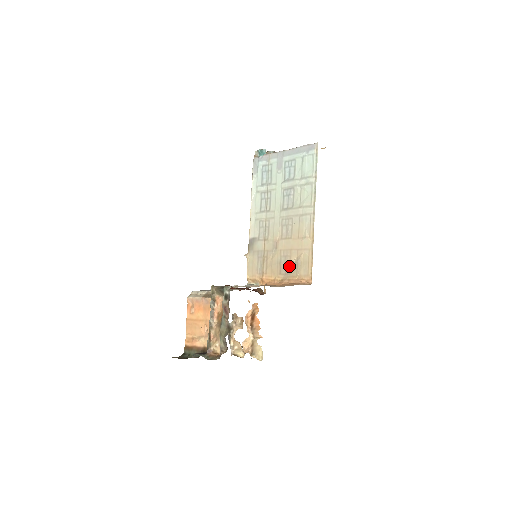
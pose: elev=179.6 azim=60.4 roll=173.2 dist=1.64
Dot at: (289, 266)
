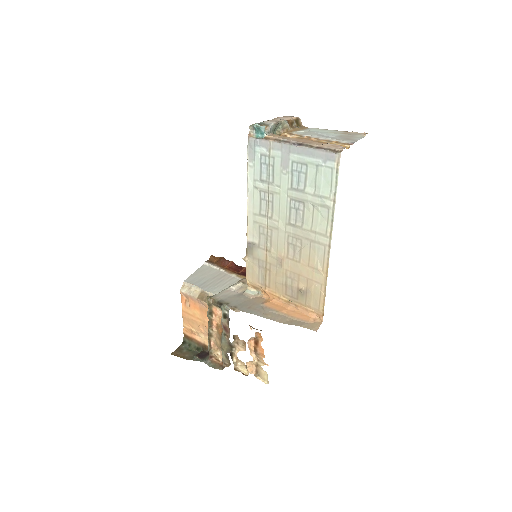
Dot at: (296, 291)
